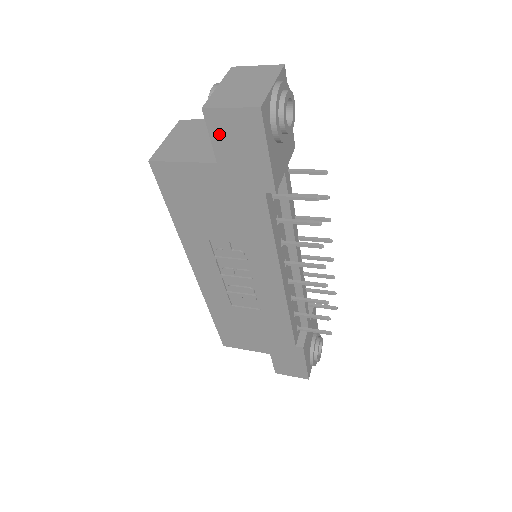
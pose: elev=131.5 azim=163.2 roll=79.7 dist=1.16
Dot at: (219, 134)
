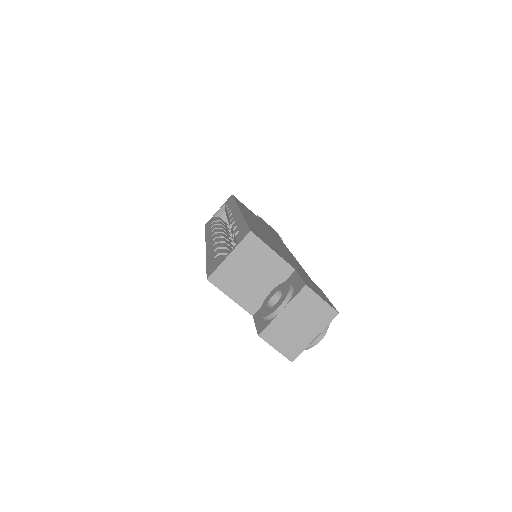
Dot at: occluded
